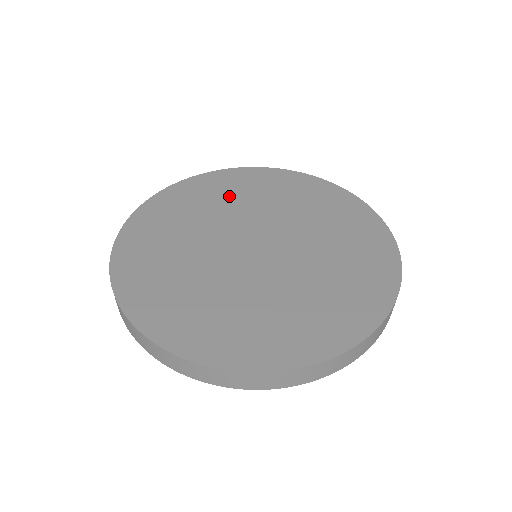
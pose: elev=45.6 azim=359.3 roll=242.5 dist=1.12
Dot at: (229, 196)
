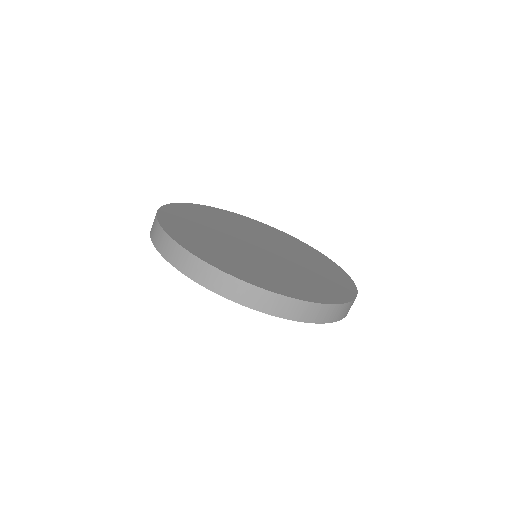
Dot at: (234, 222)
